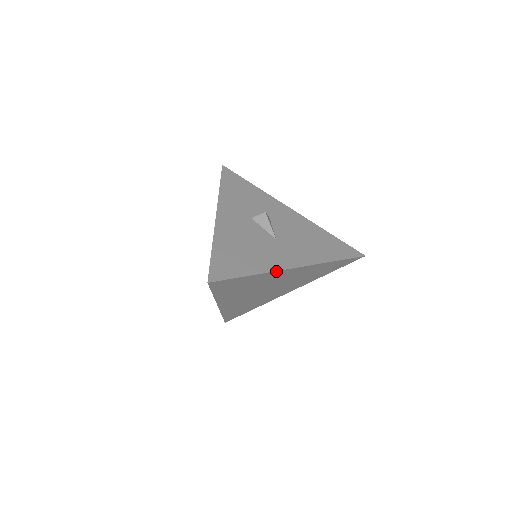
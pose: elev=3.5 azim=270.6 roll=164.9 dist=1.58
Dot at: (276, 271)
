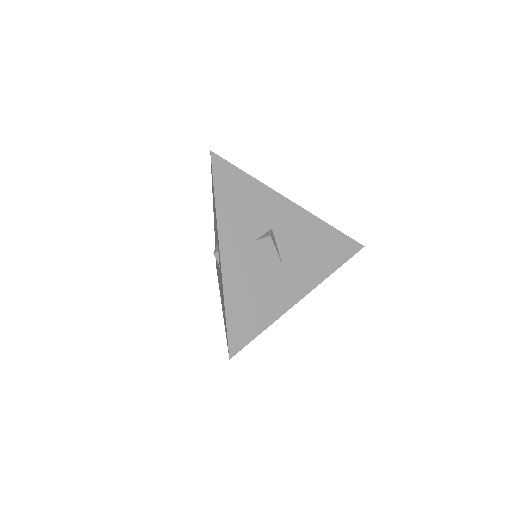
Dot at: (286, 311)
